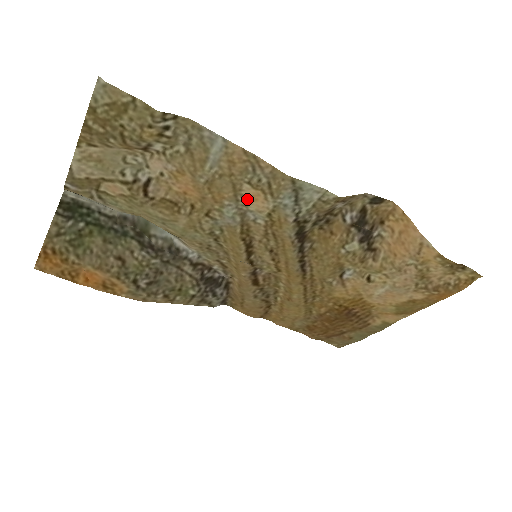
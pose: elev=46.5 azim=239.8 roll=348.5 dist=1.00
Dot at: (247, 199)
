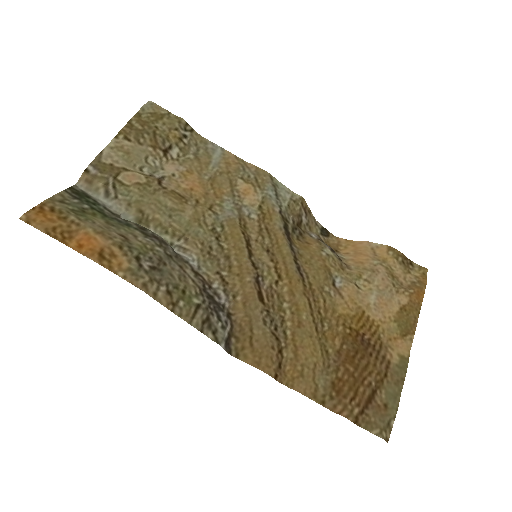
Dot at: (241, 194)
